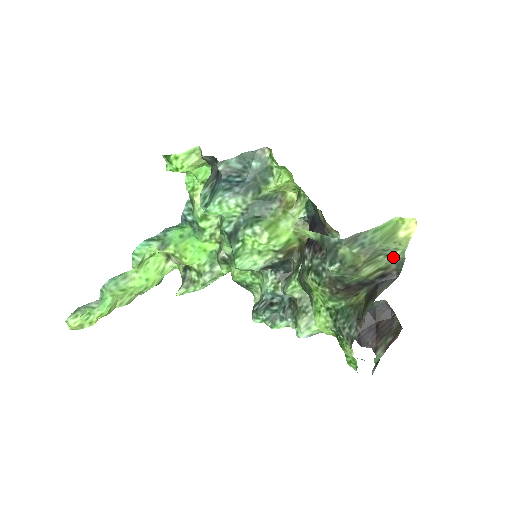
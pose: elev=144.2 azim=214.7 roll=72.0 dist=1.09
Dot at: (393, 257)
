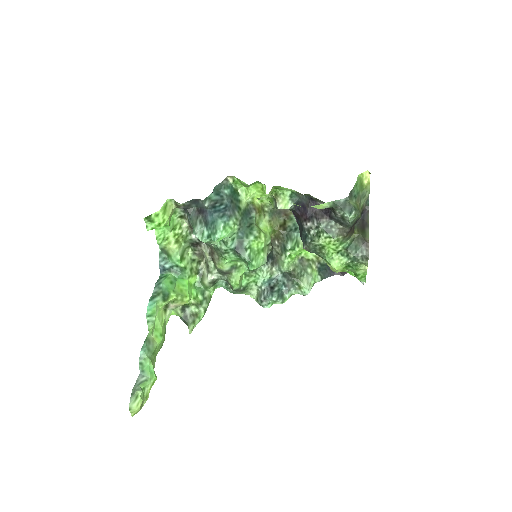
Dot at: (365, 198)
